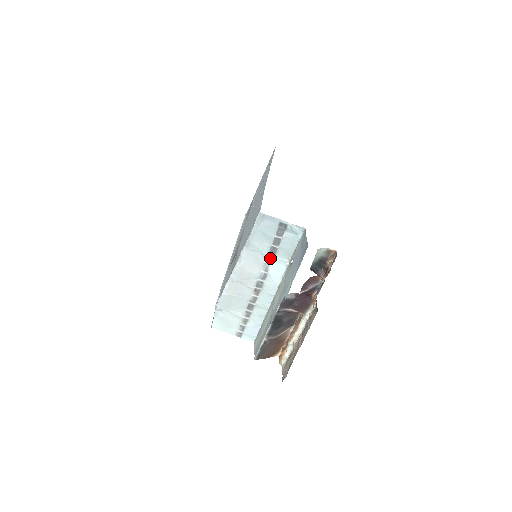
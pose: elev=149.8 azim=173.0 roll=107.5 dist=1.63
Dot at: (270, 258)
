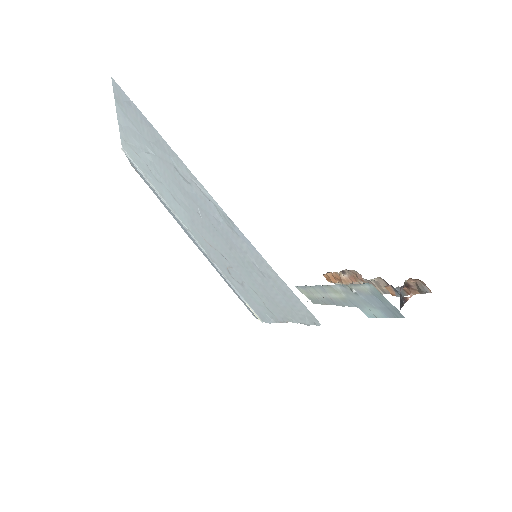
Dot at: occluded
